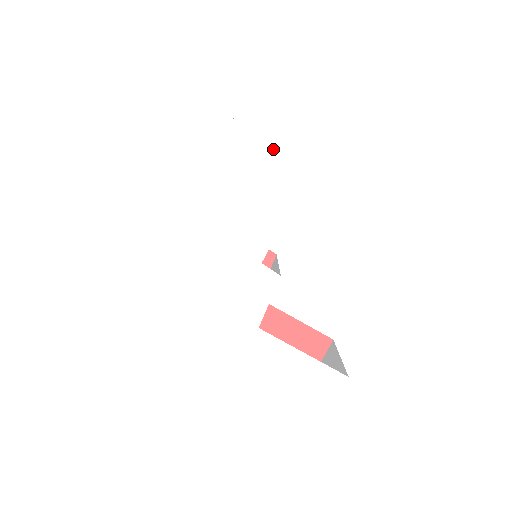
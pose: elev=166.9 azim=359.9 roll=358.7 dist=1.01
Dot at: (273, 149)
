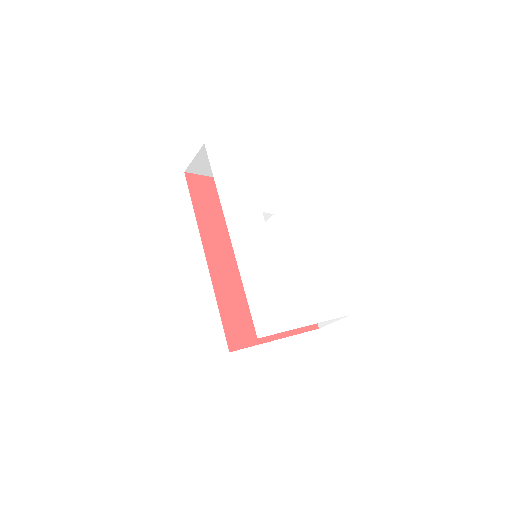
Dot at: (239, 190)
